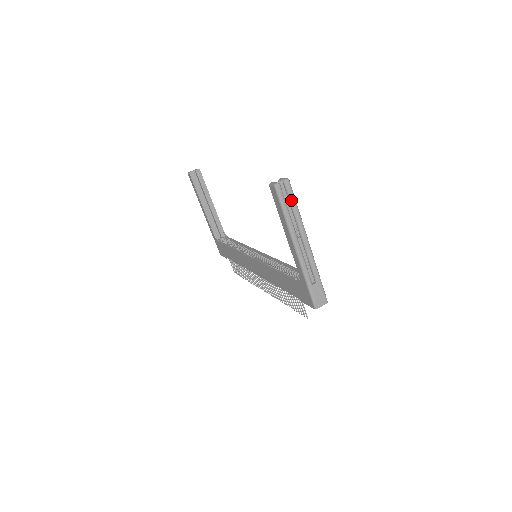
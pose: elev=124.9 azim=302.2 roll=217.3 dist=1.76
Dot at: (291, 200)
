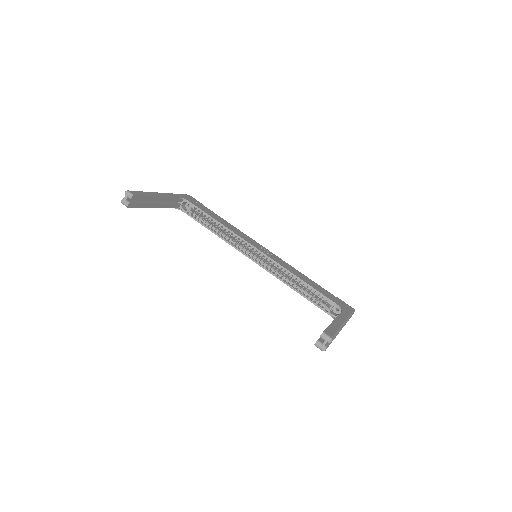
Dot at: occluded
